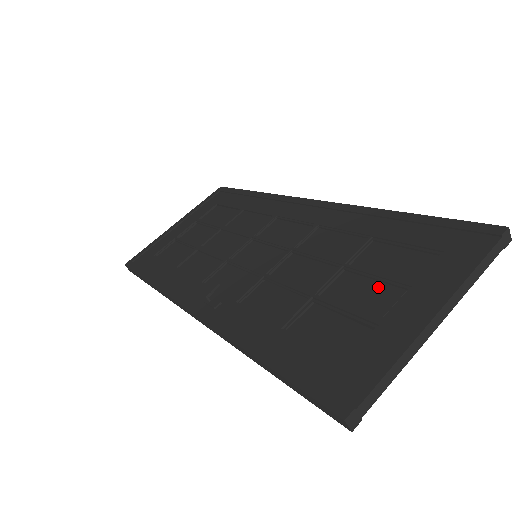
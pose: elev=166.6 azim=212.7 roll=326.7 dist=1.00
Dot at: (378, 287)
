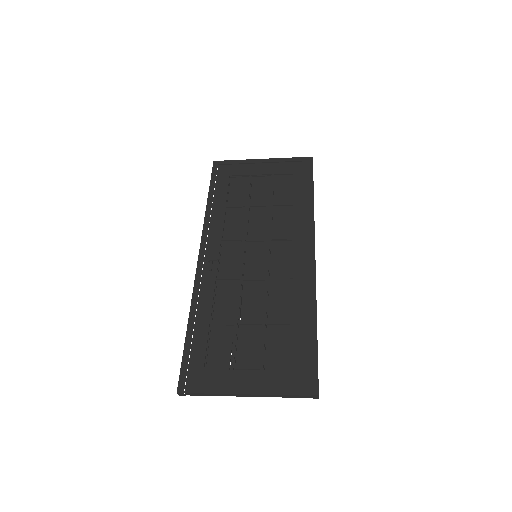
Dot at: (257, 353)
